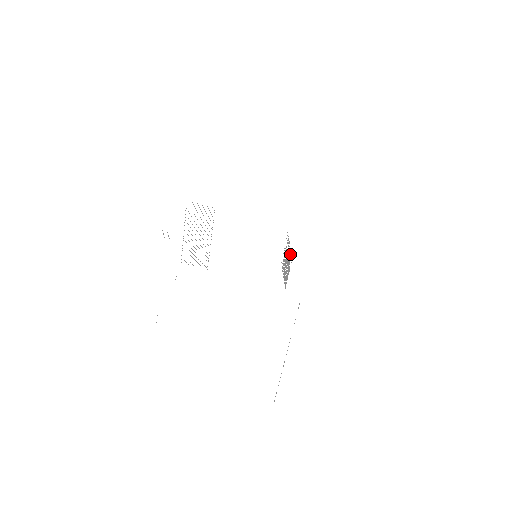
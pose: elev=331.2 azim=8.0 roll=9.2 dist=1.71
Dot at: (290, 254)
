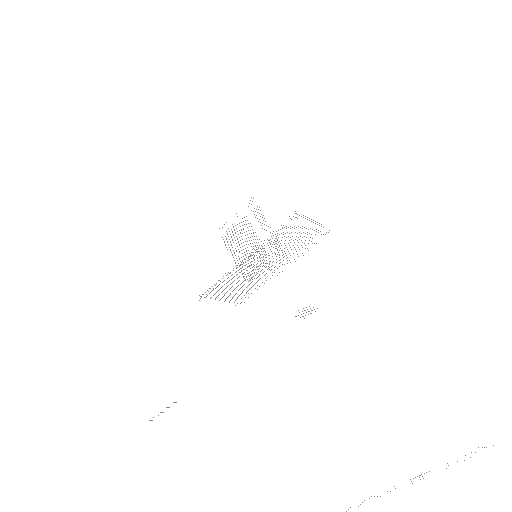
Dot at: occluded
